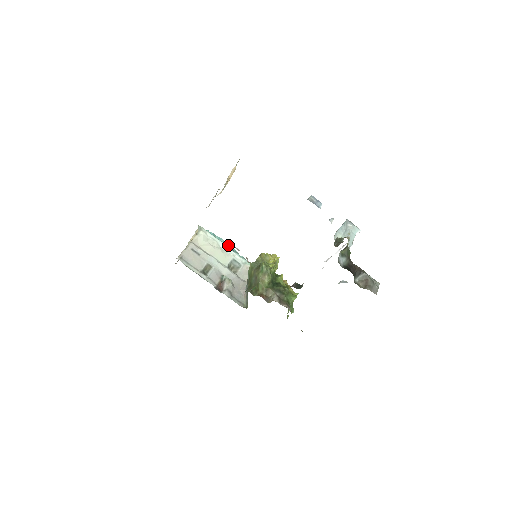
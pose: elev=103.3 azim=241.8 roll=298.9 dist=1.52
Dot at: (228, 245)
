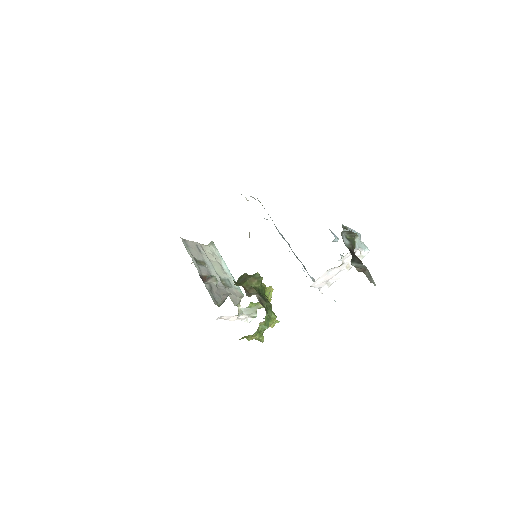
Dot at: occluded
